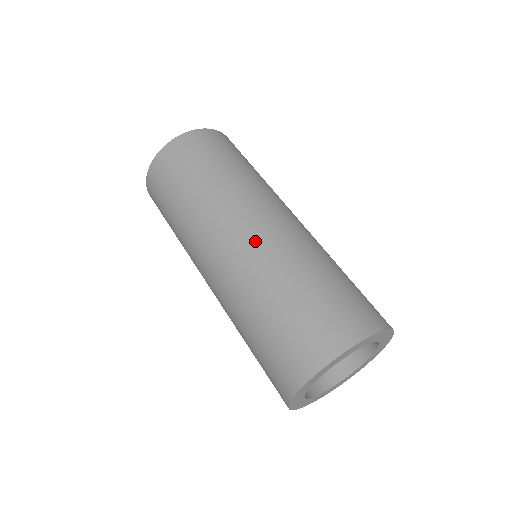
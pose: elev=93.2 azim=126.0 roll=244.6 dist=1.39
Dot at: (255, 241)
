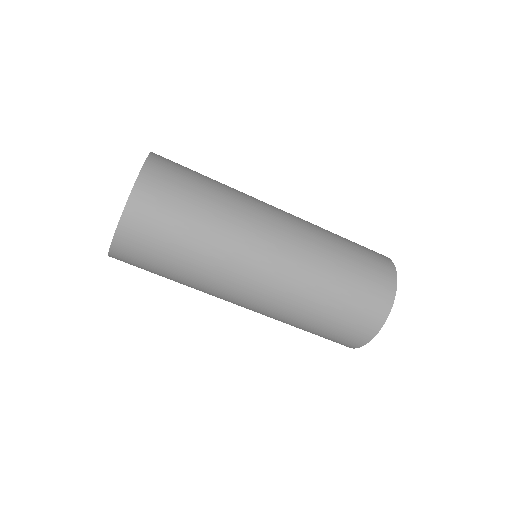
Dot at: (265, 303)
